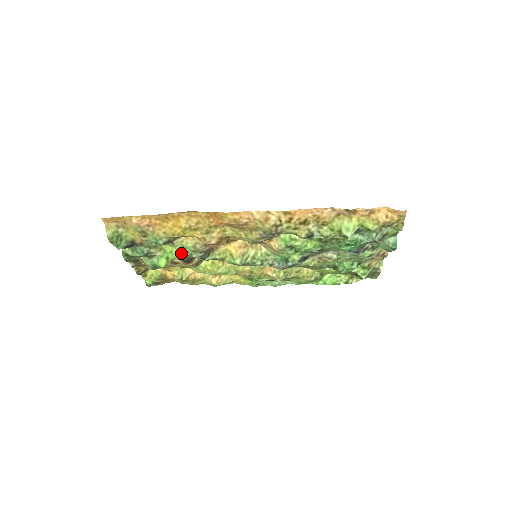
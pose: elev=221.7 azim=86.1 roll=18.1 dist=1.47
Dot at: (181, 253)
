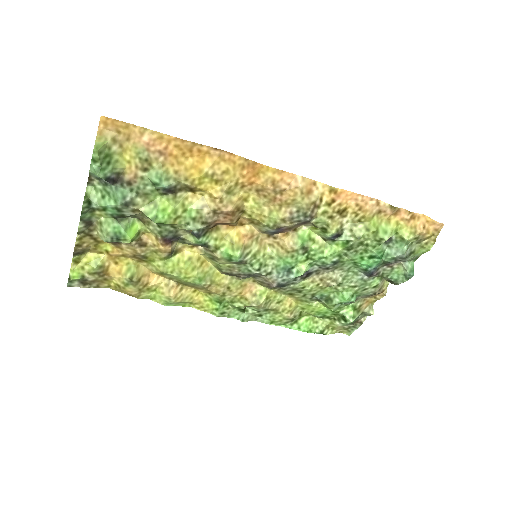
Dot at: (176, 216)
